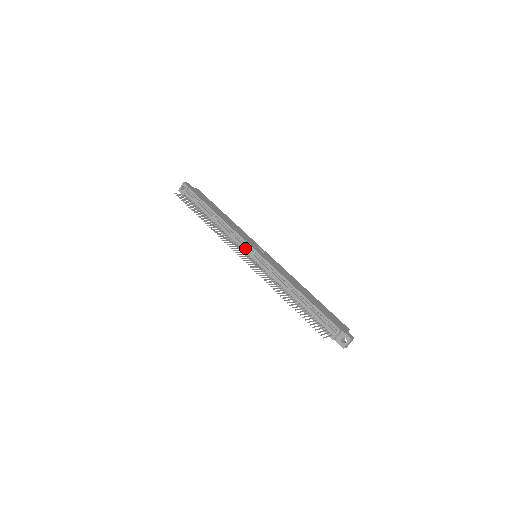
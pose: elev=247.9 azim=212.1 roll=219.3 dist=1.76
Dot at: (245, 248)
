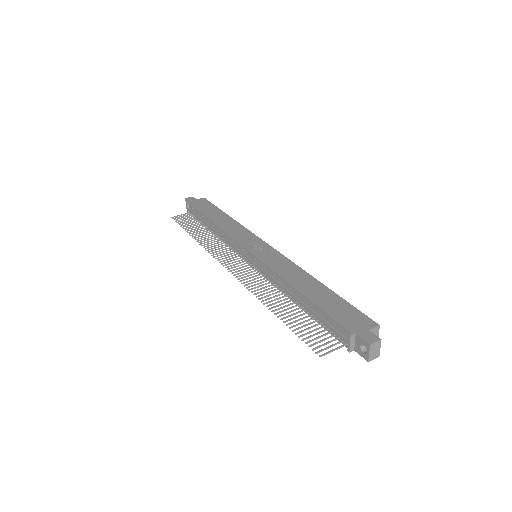
Dot at: (239, 252)
